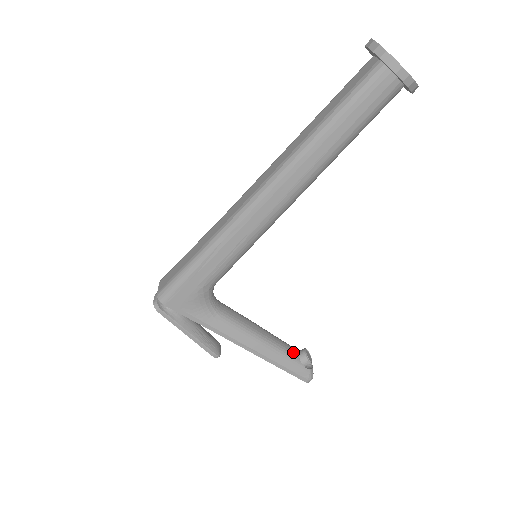
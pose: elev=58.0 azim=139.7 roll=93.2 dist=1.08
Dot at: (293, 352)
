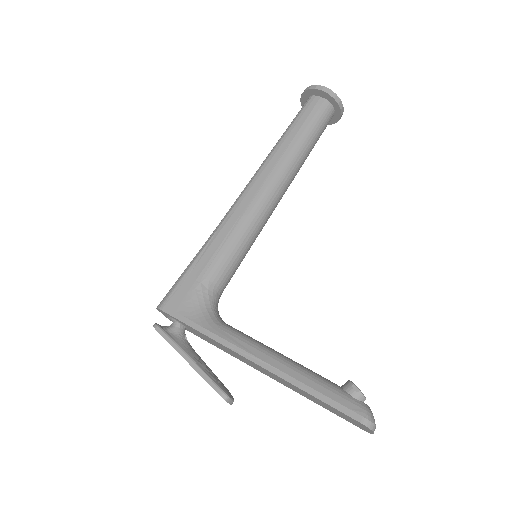
Dot at: (330, 381)
